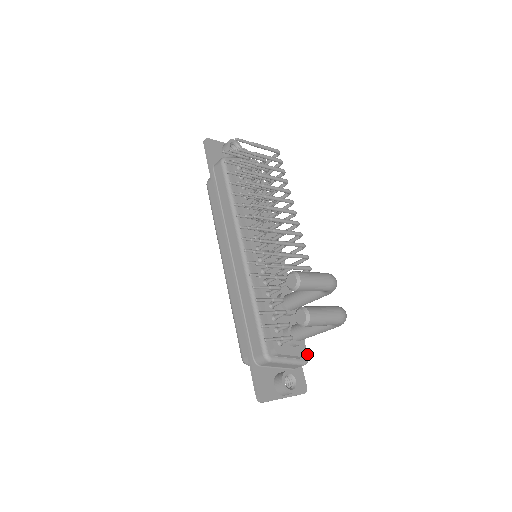
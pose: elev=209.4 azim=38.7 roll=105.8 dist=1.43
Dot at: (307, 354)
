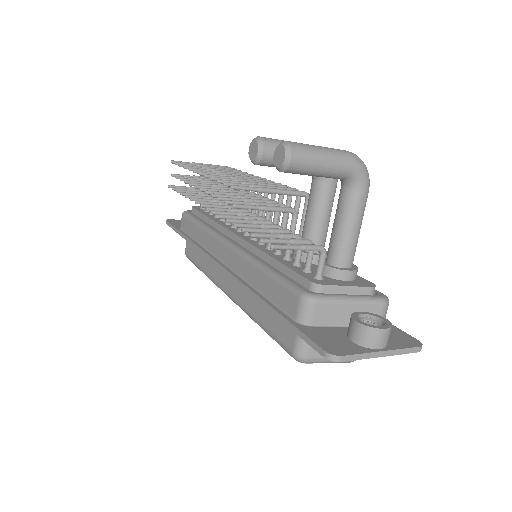
Dot at: (380, 293)
